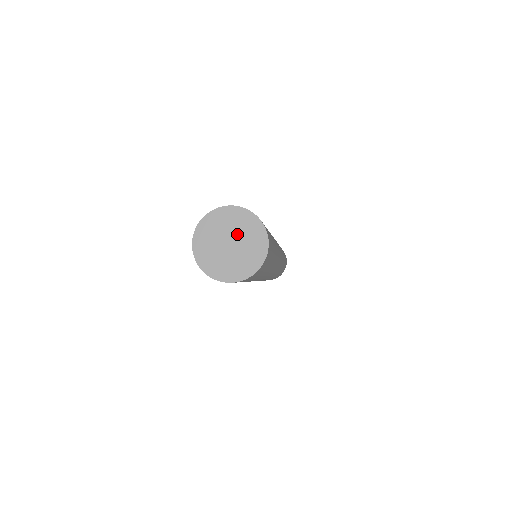
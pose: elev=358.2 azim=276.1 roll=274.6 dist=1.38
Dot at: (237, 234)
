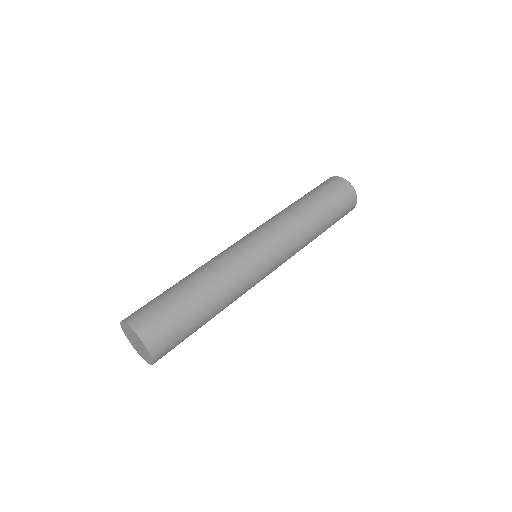
Dot at: (137, 342)
